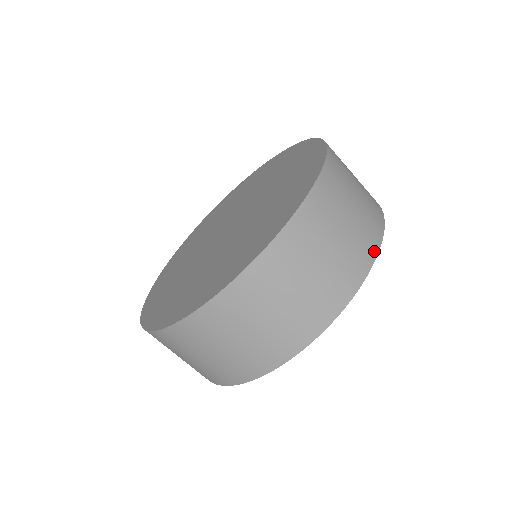
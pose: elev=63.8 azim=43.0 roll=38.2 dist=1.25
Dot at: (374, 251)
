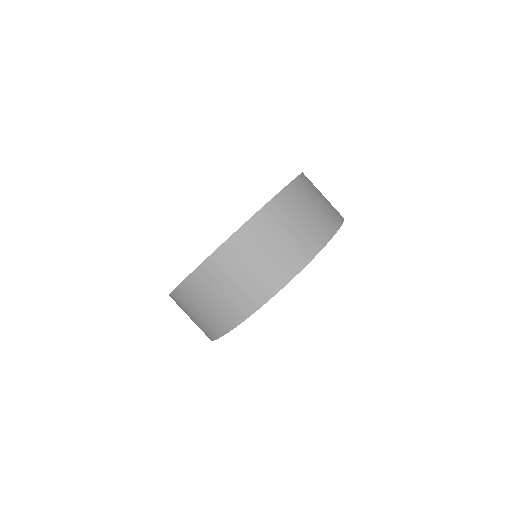
Dot at: (276, 289)
